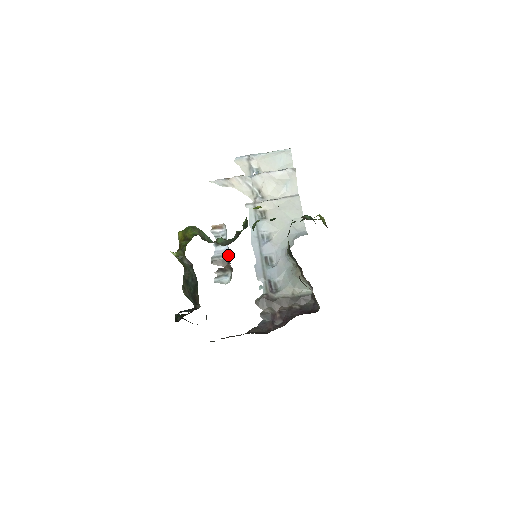
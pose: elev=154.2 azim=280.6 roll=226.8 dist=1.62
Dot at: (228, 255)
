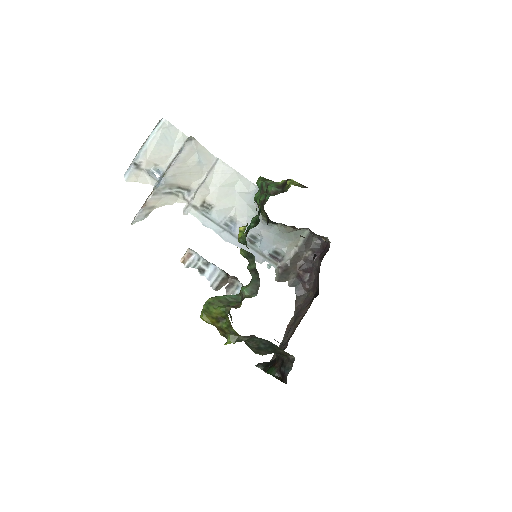
Dot at: (221, 271)
